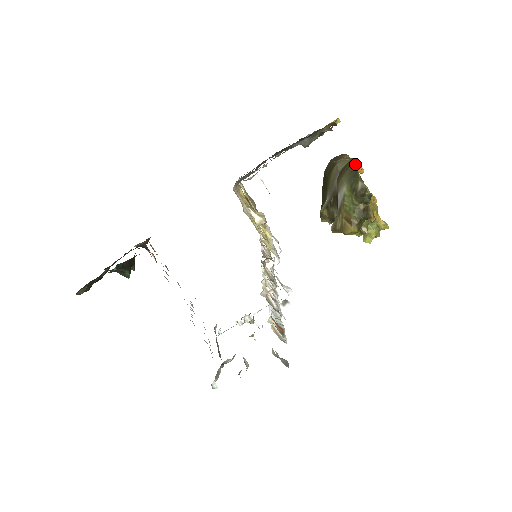
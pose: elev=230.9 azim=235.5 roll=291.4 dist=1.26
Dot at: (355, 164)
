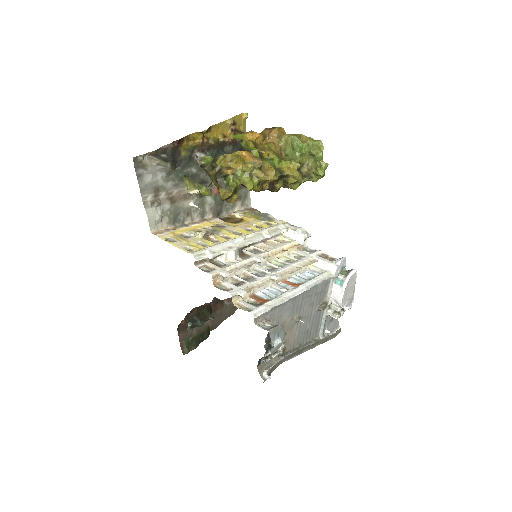
Dot at: (237, 139)
